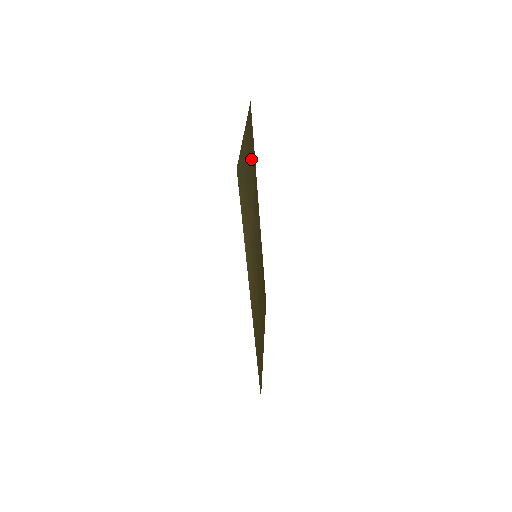
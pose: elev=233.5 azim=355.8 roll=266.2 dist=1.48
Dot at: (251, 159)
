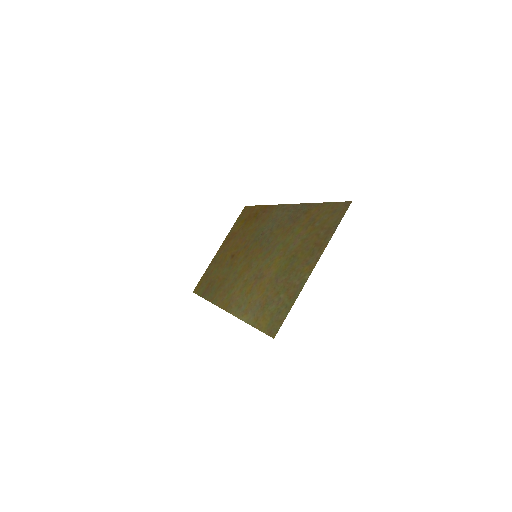
Dot at: (309, 233)
